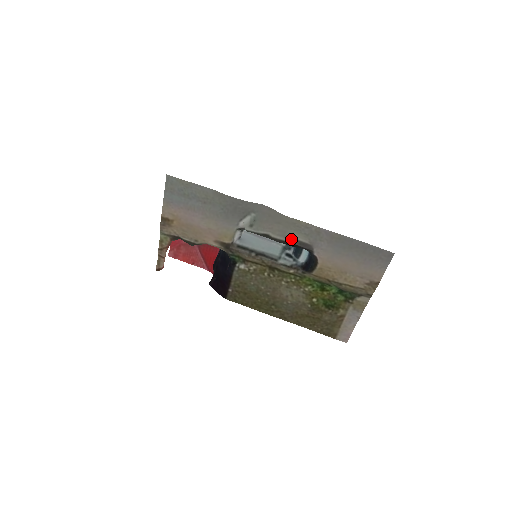
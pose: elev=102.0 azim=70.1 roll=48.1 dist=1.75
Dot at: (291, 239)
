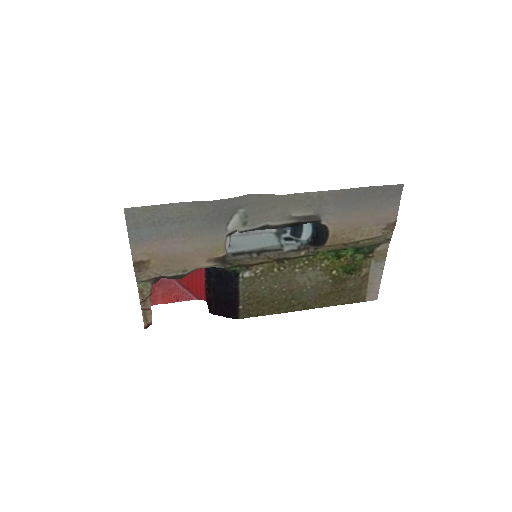
Dot at: (293, 218)
